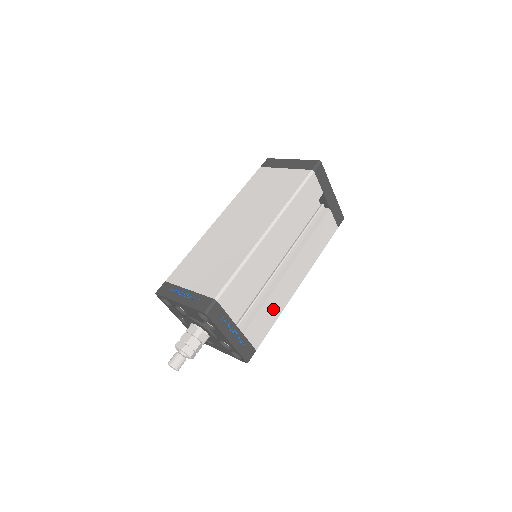
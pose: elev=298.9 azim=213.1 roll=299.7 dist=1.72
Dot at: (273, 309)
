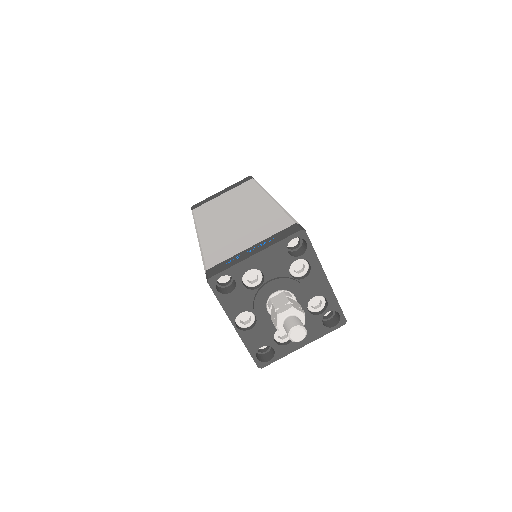
Dot at: occluded
